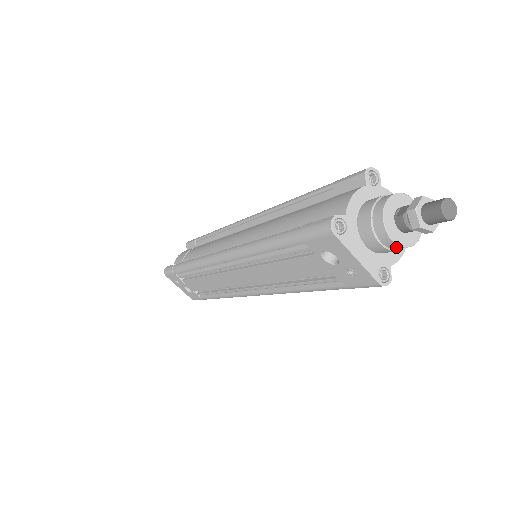
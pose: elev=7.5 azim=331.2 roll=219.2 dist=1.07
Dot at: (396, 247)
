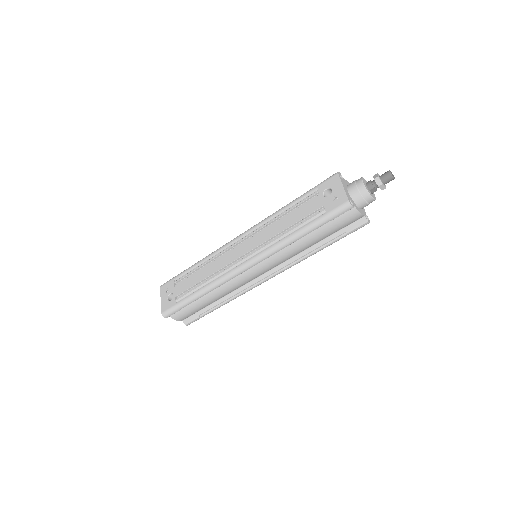
Dot at: (363, 189)
